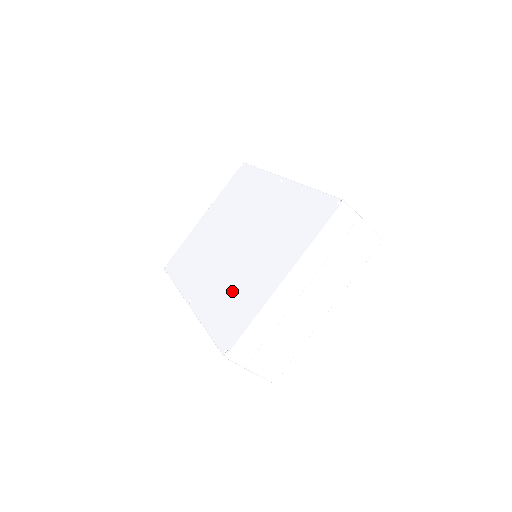
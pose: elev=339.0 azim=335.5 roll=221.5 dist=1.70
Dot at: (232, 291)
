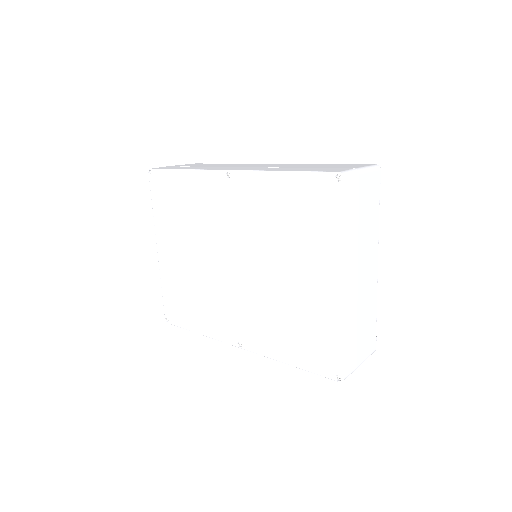
Dot at: (285, 318)
